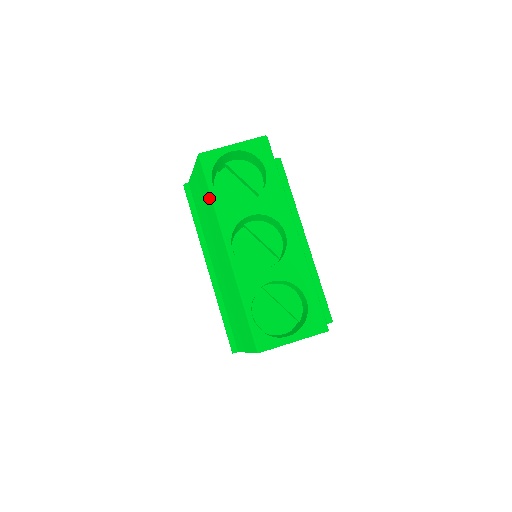
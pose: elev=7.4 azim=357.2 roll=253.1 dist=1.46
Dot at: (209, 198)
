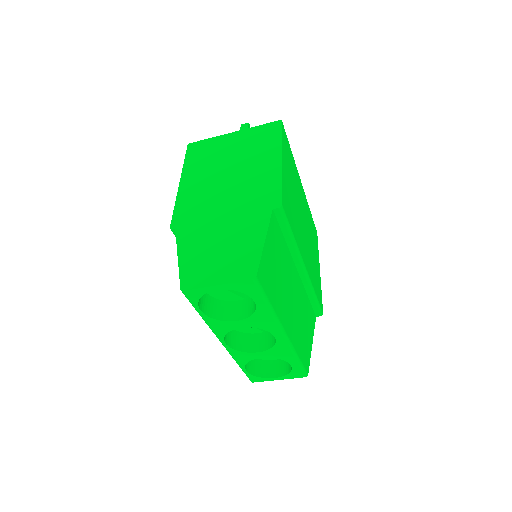
Dot at: occluded
